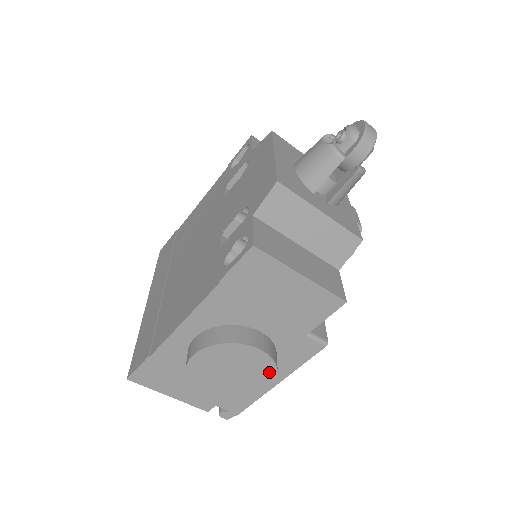
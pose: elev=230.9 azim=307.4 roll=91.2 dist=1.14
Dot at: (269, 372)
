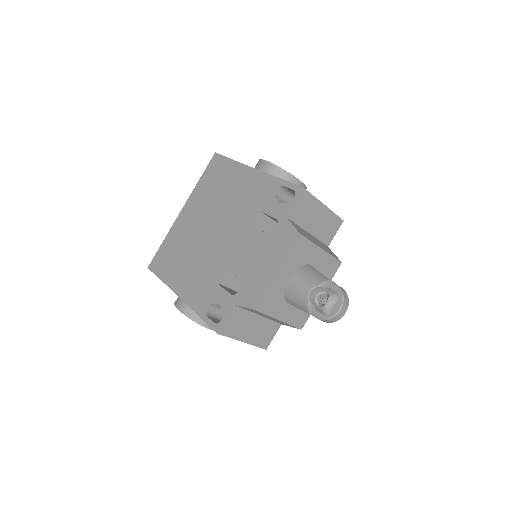
Dot at: occluded
